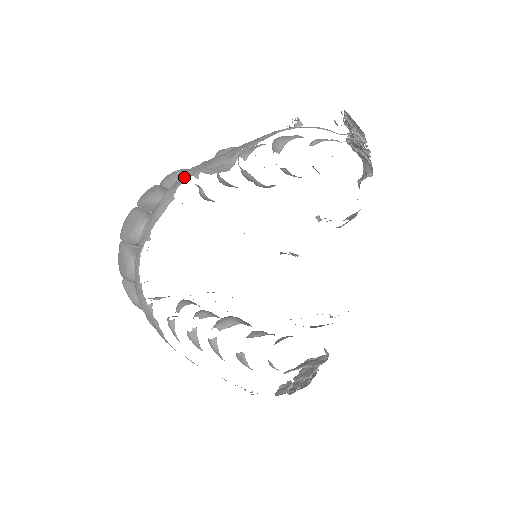
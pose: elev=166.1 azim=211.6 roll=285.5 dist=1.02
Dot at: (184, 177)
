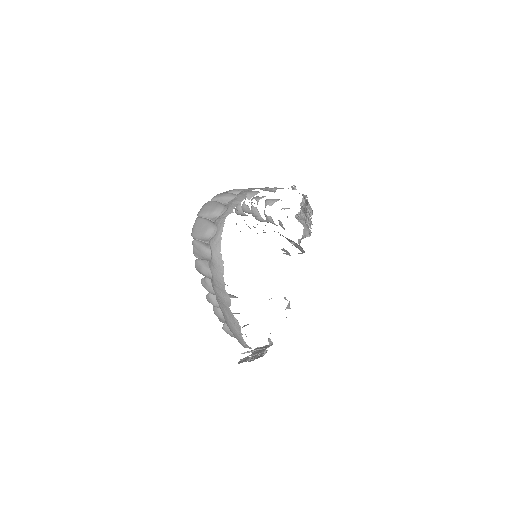
Dot at: (248, 190)
